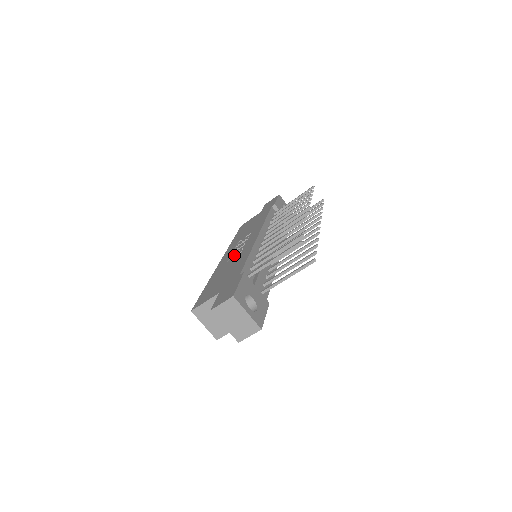
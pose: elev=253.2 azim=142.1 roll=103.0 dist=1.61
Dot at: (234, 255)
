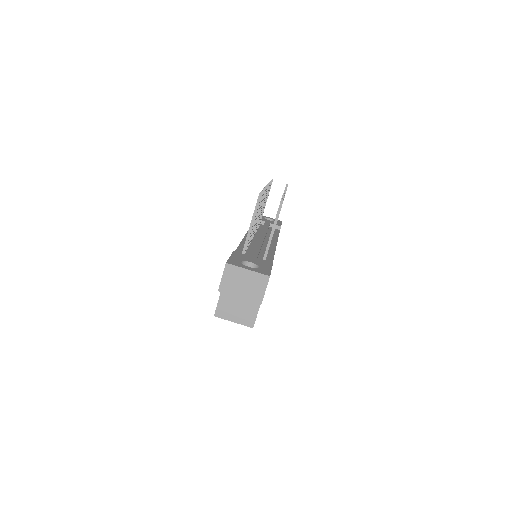
Dot at: occluded
